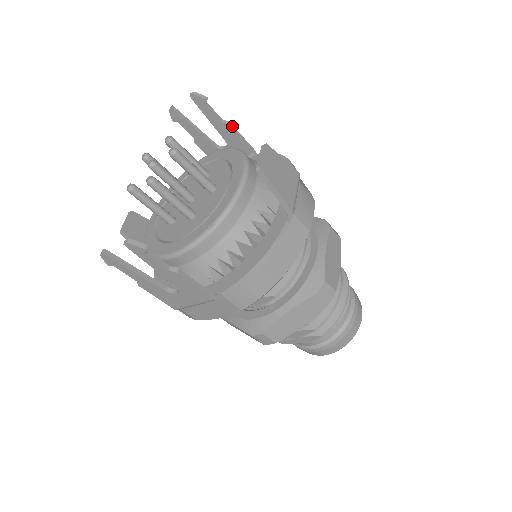
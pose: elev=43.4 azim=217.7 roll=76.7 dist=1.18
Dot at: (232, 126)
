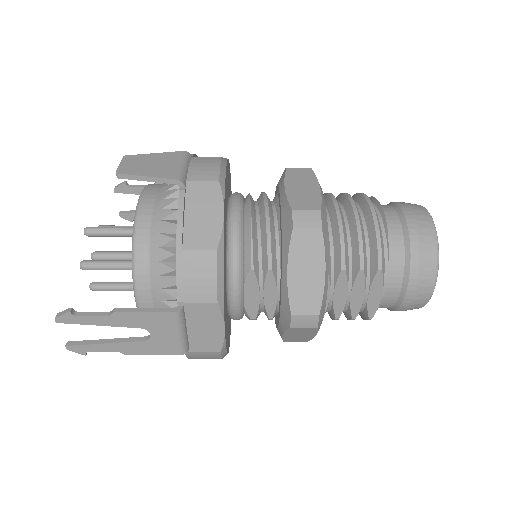
Dot at: occluded
